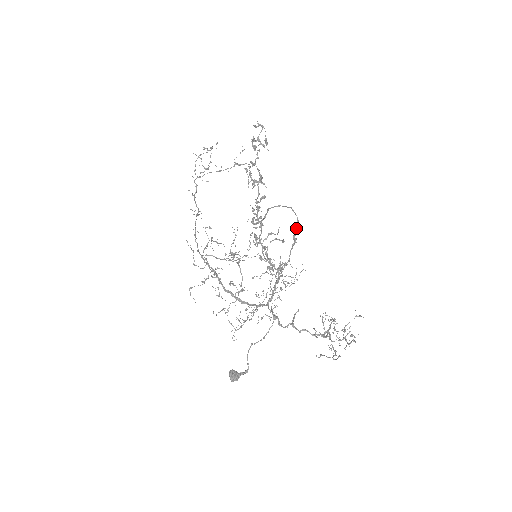
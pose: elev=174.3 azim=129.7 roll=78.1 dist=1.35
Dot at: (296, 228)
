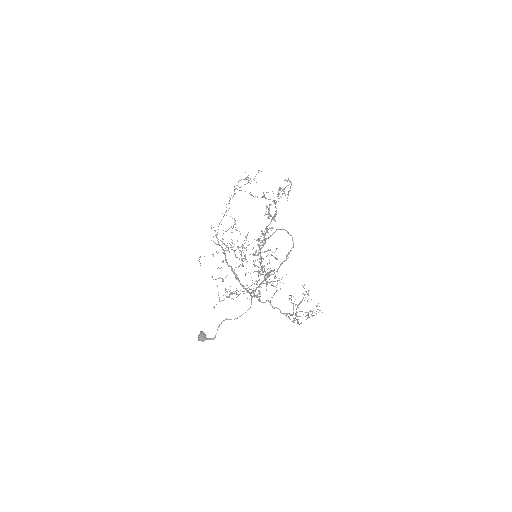
Dot at: (290, 250)
